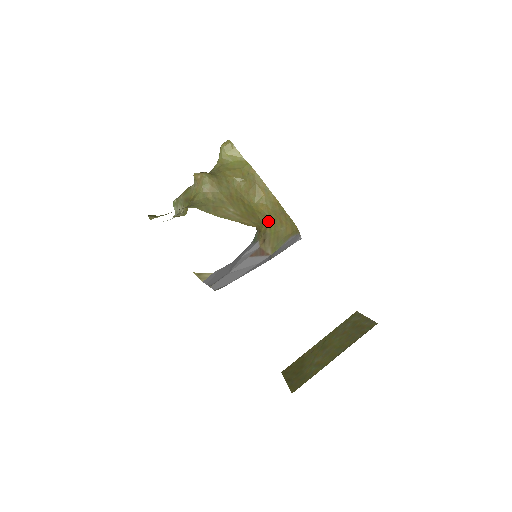
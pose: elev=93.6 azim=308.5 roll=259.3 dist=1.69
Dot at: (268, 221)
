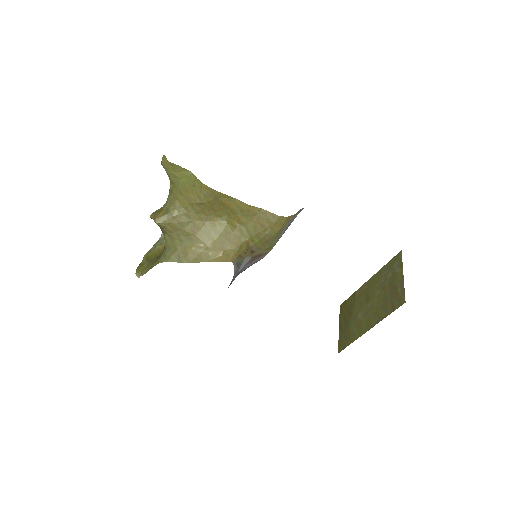
Dot at: (247, 234)
